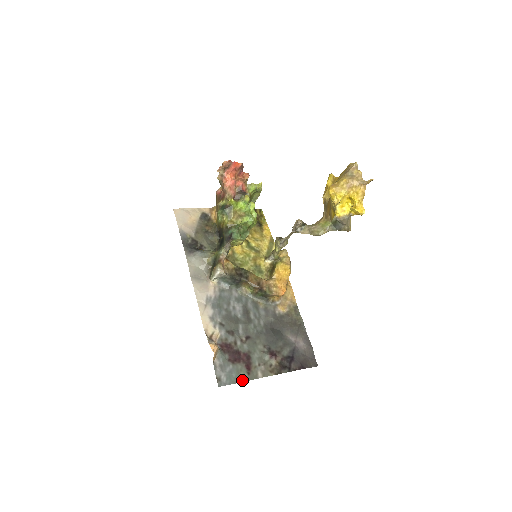
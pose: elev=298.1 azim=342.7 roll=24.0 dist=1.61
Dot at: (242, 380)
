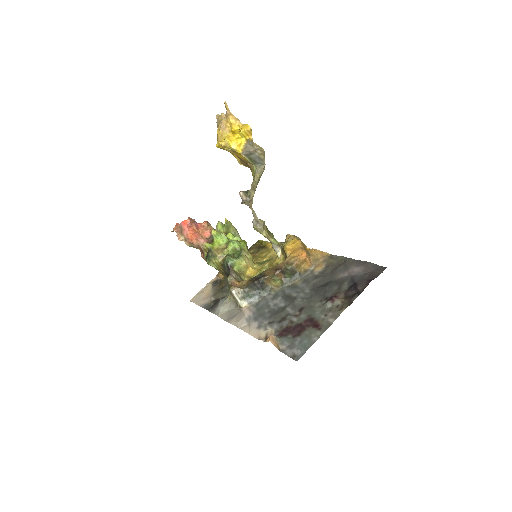
Dot at: (317, 338)
